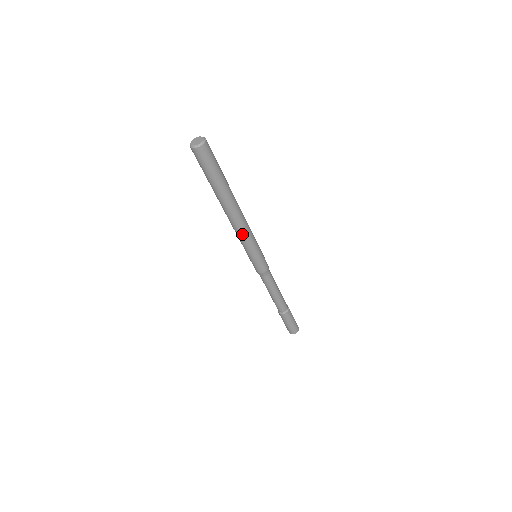
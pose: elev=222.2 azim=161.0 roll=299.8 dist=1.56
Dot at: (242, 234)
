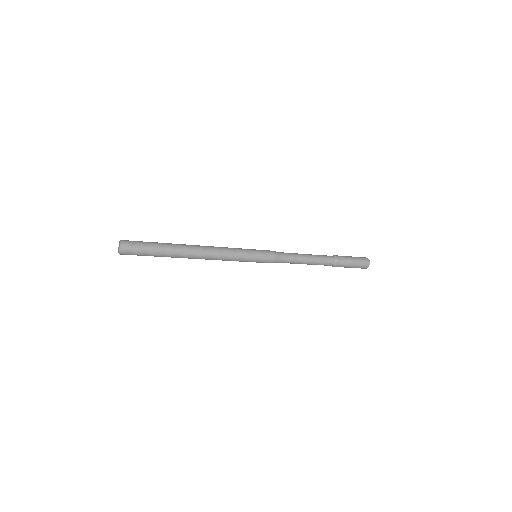
Dot at: occluded
